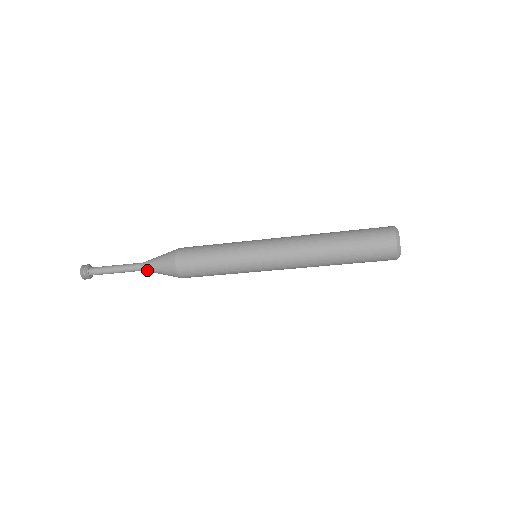
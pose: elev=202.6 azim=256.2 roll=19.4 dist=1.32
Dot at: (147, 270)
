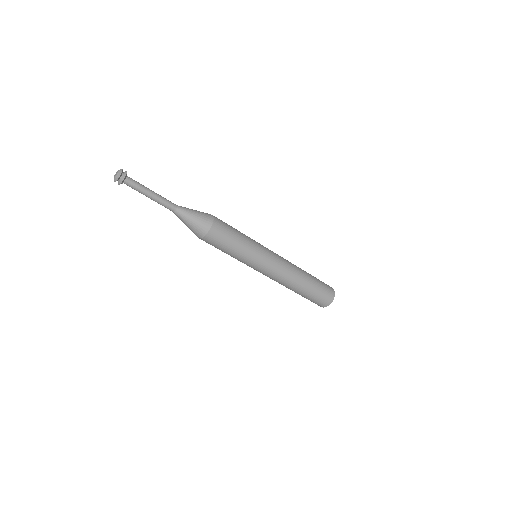
Dot at: (179, 214)
